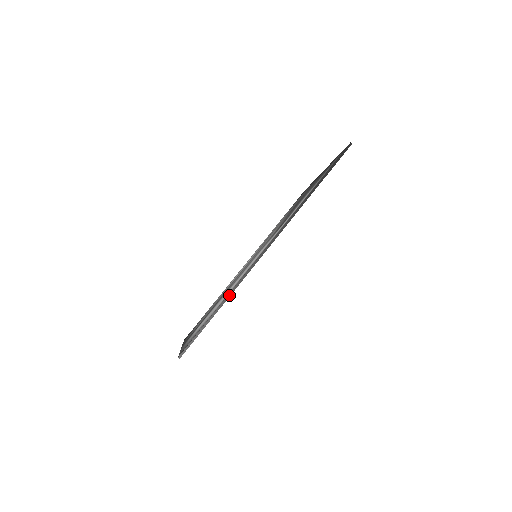
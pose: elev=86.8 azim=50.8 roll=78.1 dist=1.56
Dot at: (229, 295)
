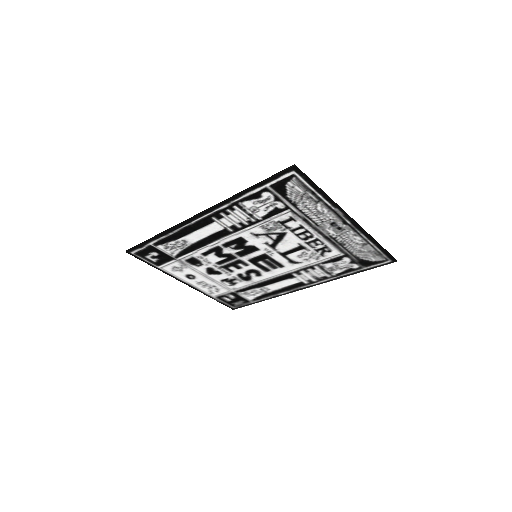
Dot at: (161, 233)
